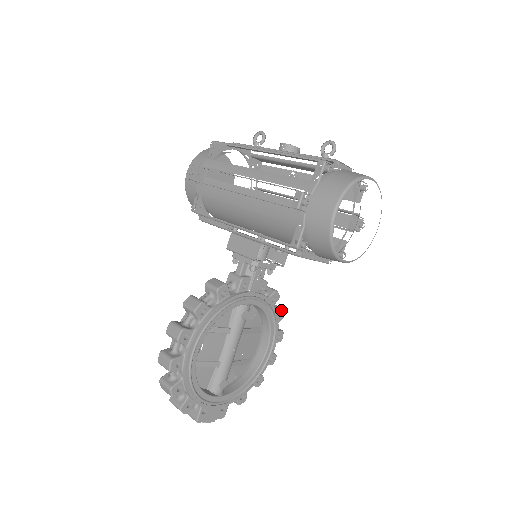
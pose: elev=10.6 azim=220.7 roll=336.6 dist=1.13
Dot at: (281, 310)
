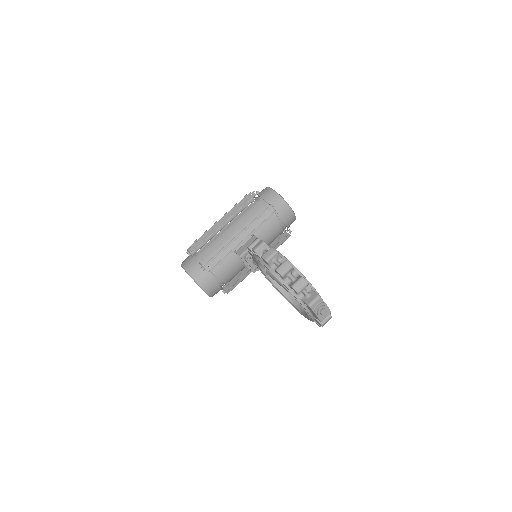
Dot at: occluded
